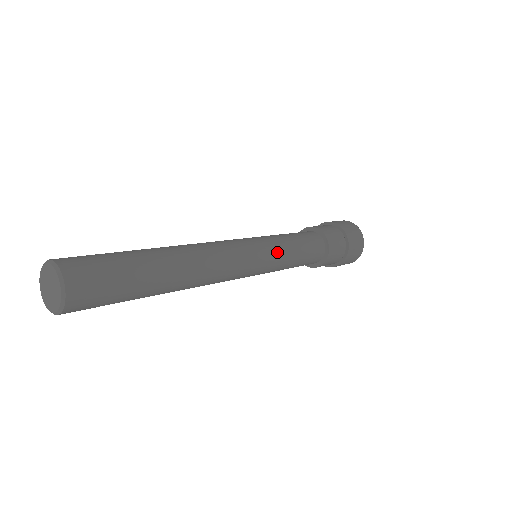
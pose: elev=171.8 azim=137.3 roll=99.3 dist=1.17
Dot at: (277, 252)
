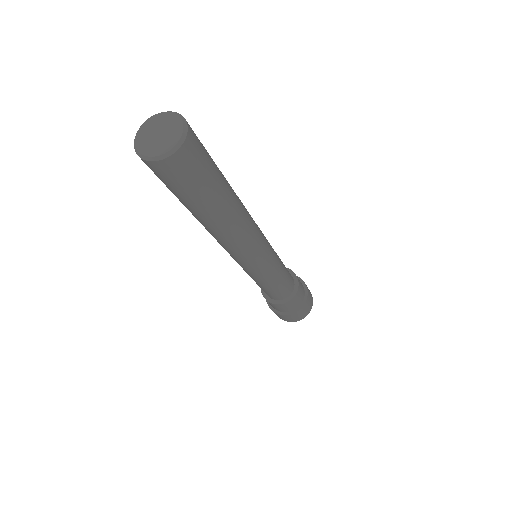
Dot at: (275, 252)
